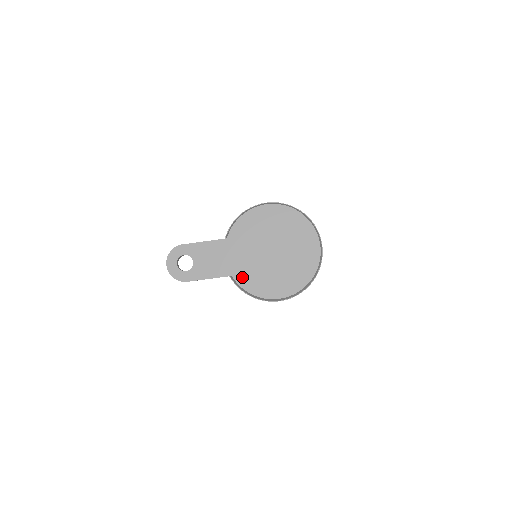
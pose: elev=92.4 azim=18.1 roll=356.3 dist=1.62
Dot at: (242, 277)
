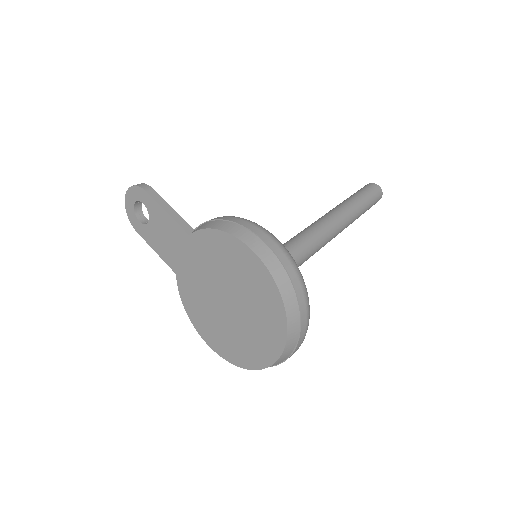
Dot at: (184, 287)
